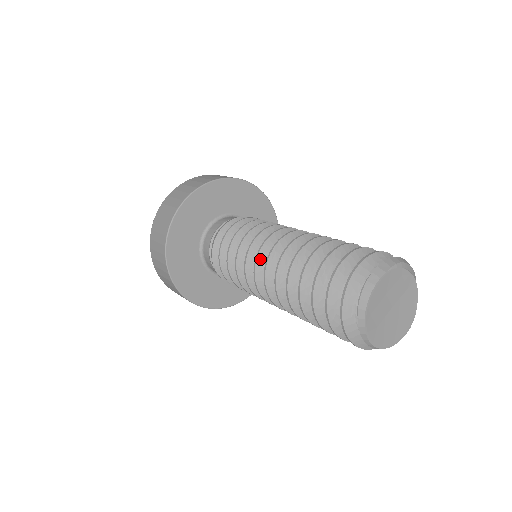
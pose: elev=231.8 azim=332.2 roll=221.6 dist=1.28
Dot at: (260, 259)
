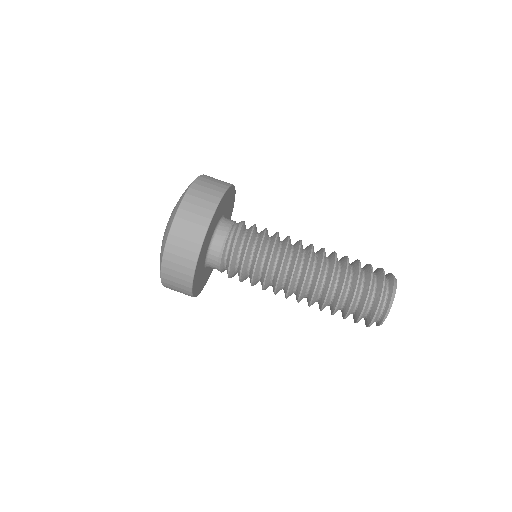
Dot at: (301, 252)
